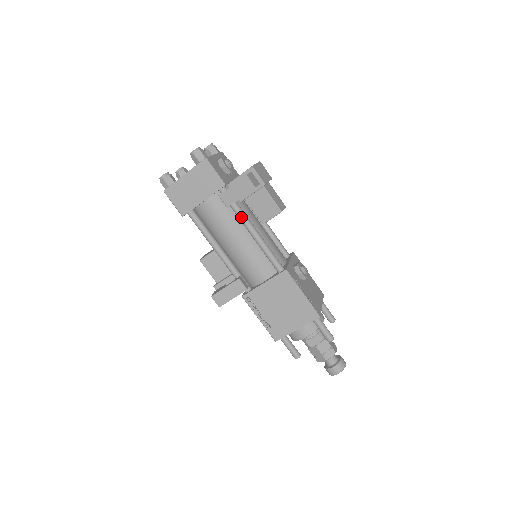
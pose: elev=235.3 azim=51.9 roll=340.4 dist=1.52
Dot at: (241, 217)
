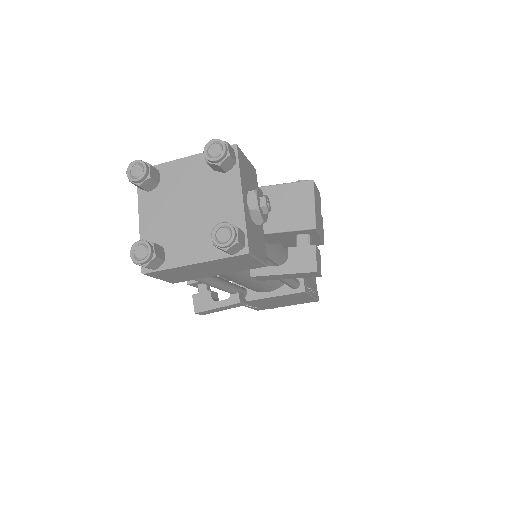
Dot at: occluded
